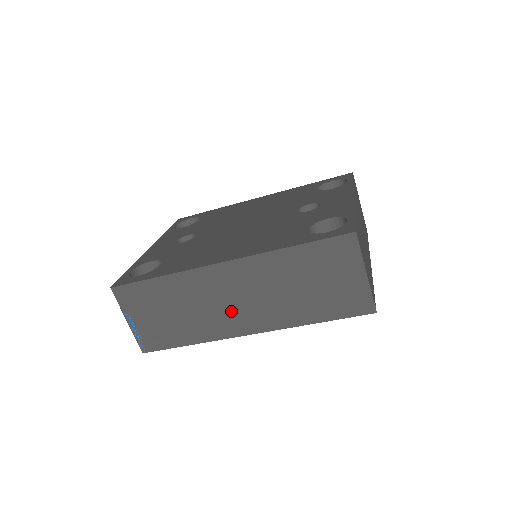
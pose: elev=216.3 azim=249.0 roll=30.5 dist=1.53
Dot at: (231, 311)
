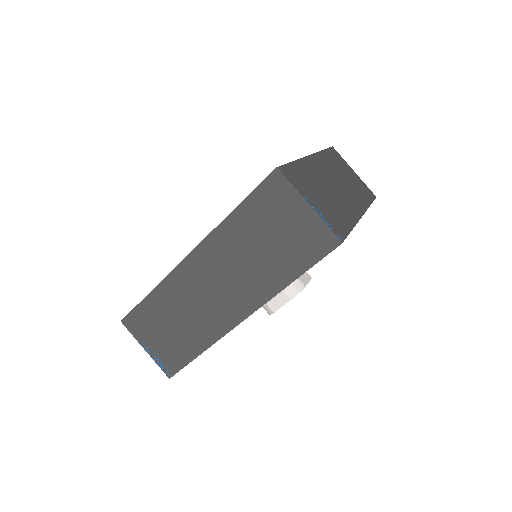
Dot at: (216, 302)
